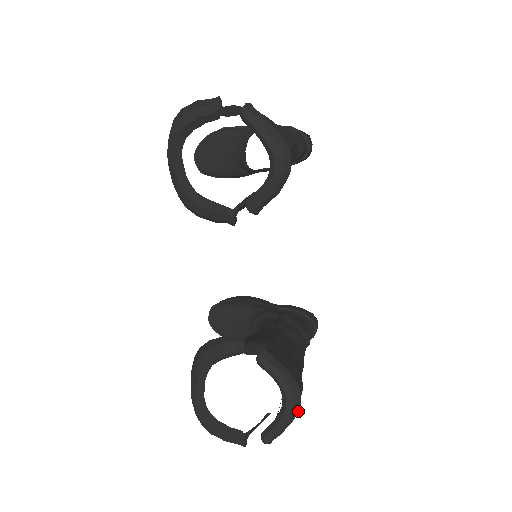
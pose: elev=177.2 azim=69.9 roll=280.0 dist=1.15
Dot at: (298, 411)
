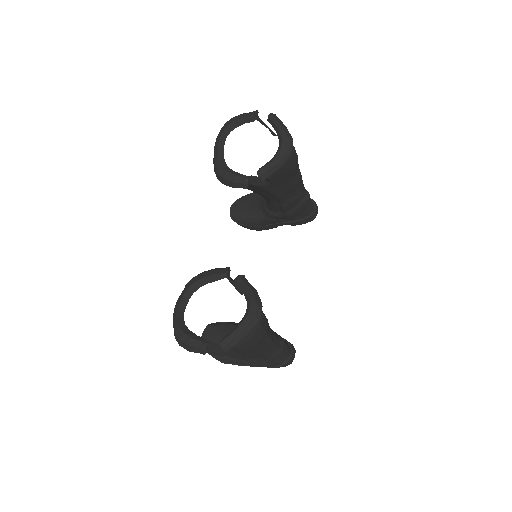
Dot at: (257, 321)
